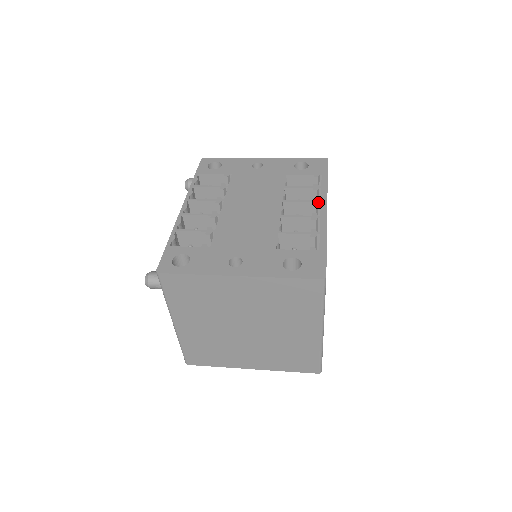
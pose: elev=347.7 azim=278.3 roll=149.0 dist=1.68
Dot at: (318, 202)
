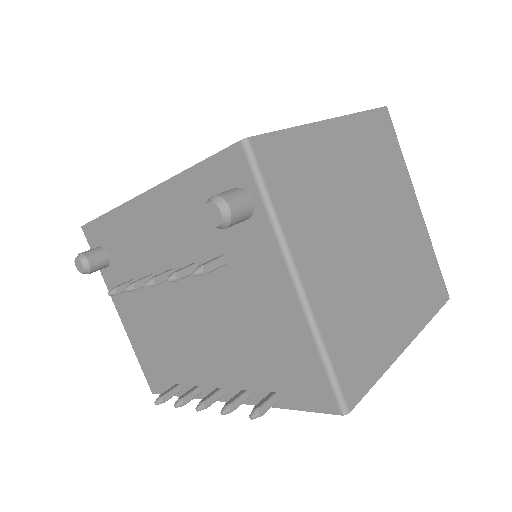
Dot at: occluded
